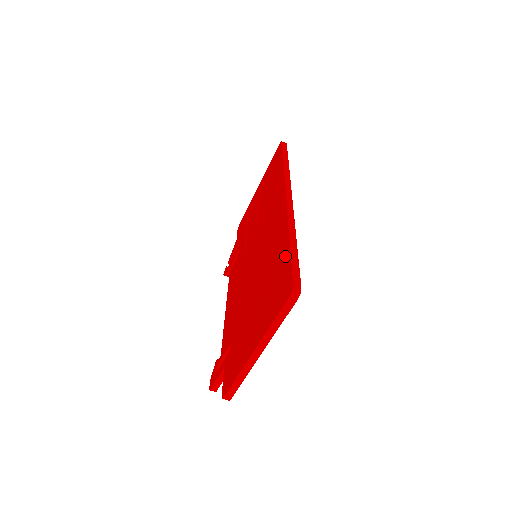
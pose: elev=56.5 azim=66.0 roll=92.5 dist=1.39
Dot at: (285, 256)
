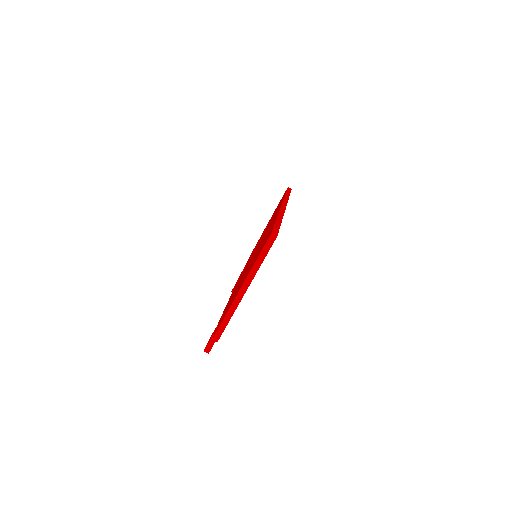
Dot at: occluded
